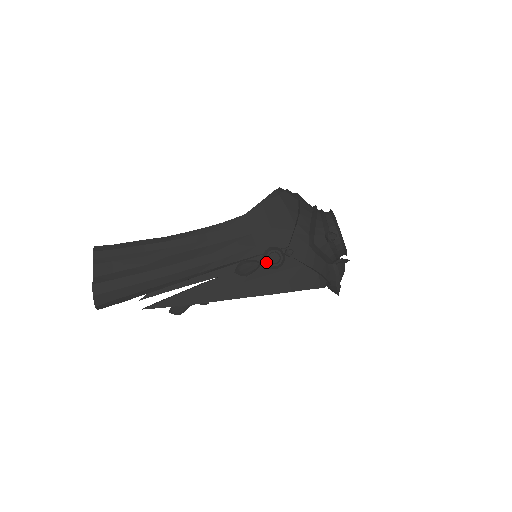
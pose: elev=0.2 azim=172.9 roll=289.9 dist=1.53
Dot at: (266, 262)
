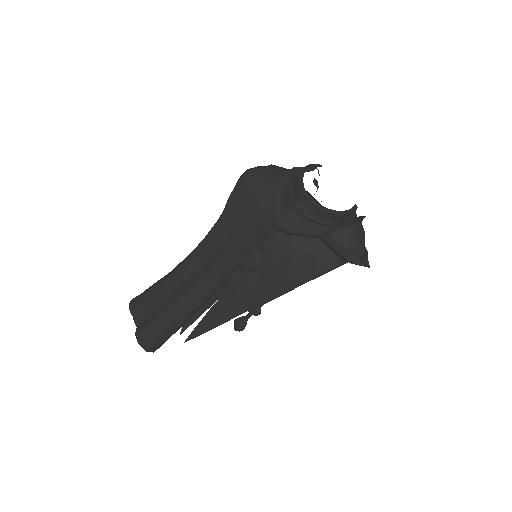
Dot at: (242, 267)
